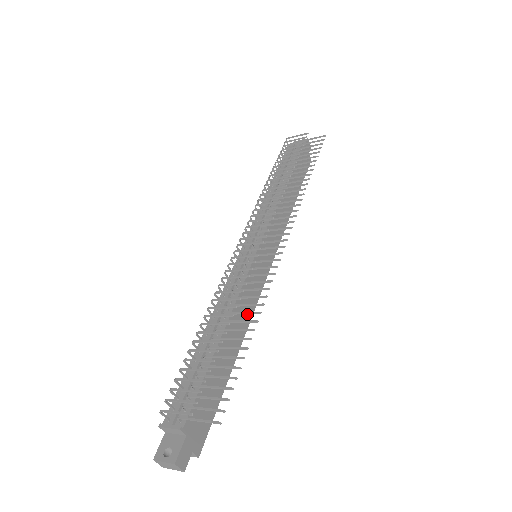
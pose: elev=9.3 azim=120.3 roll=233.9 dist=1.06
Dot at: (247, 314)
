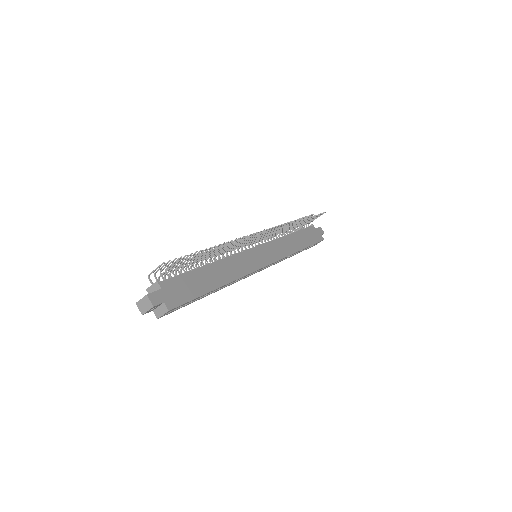
Dot at: (237, 272)
